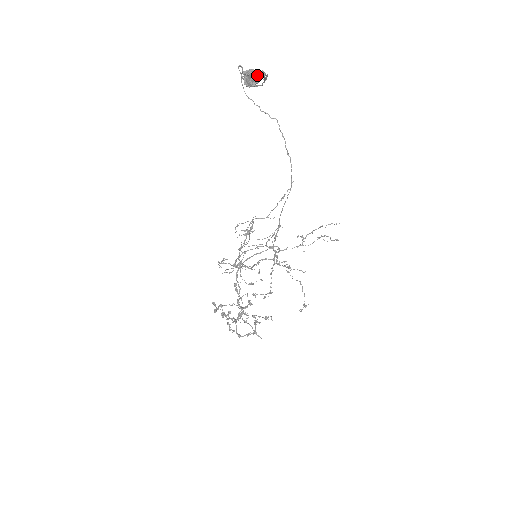
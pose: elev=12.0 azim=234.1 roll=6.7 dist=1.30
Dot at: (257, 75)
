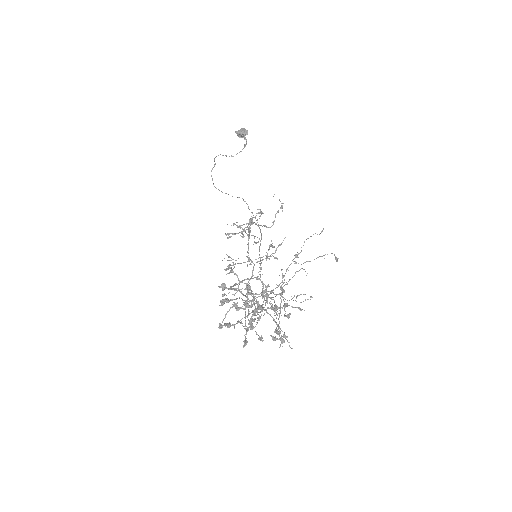
Dot at: (246, 132)
